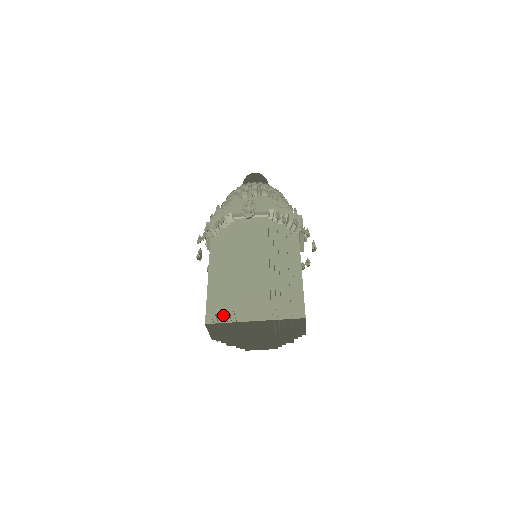
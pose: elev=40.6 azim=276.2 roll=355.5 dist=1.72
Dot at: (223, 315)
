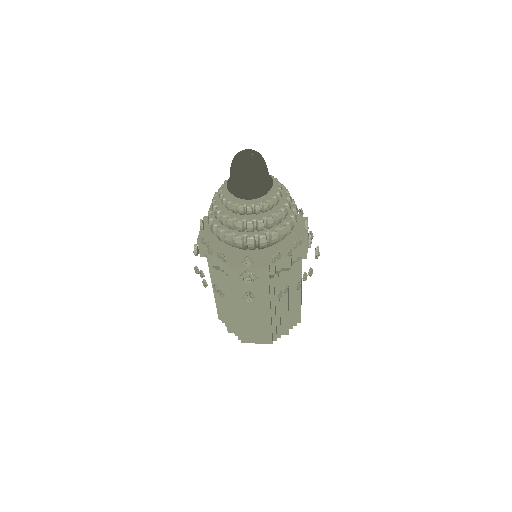
Dot at: occluded
